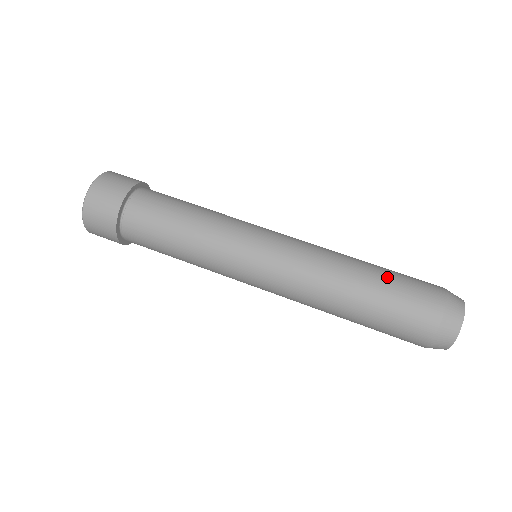
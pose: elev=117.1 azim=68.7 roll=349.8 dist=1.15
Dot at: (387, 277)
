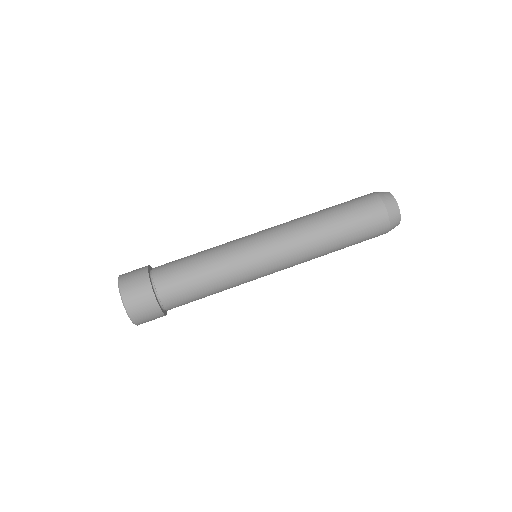
Dot at: (350, 231)
